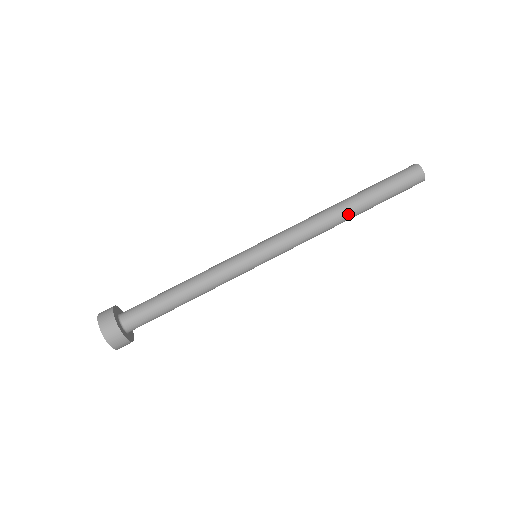
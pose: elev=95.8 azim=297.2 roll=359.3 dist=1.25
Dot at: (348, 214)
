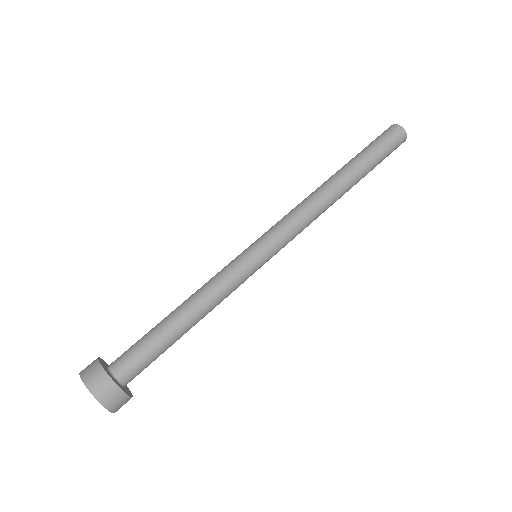
Dot at: (341, 184)
